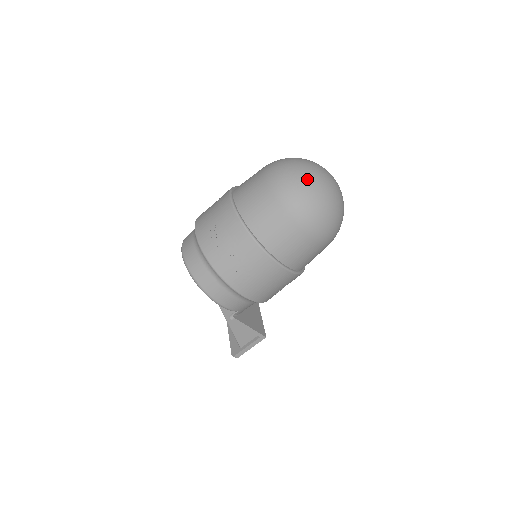
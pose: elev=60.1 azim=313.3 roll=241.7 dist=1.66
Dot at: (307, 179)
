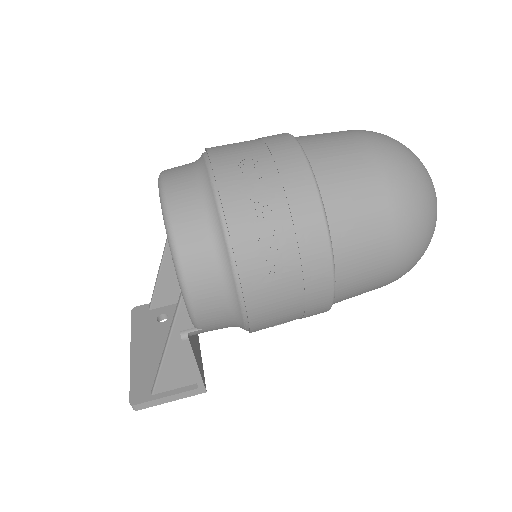
Dot at: (425, 172)
